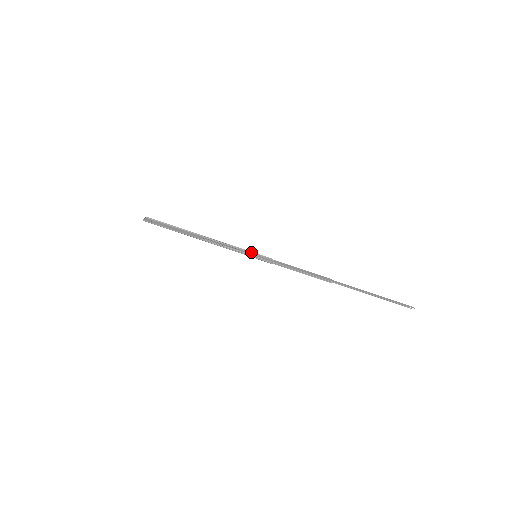
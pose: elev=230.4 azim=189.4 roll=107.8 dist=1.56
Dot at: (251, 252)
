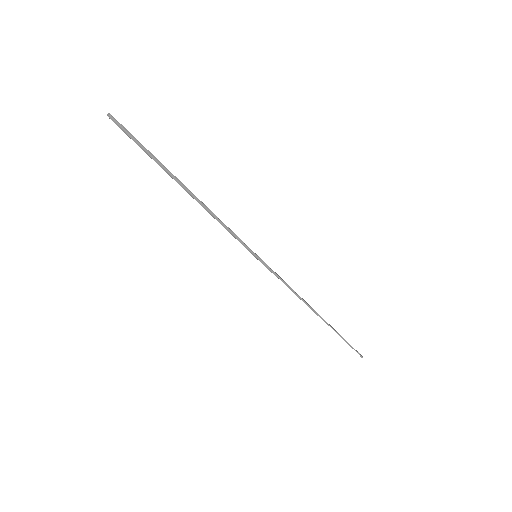
Dot at: occluded
